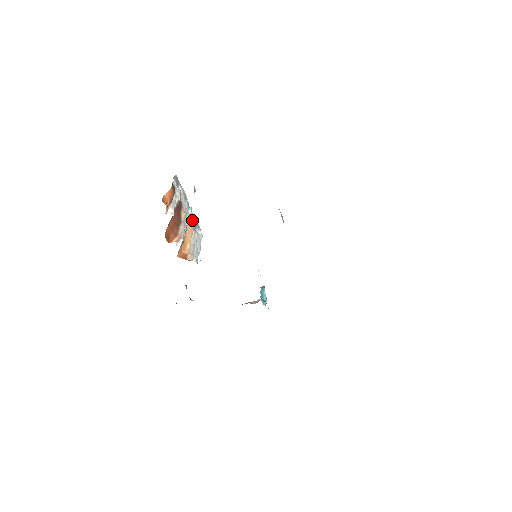
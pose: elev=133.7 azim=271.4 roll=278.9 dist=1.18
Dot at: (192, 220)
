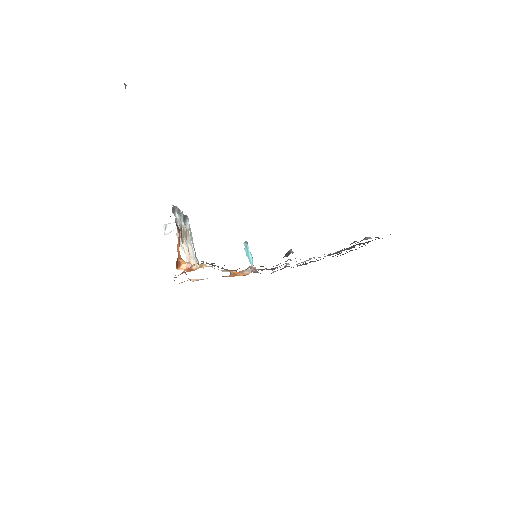
Dot at: (183, 219)
